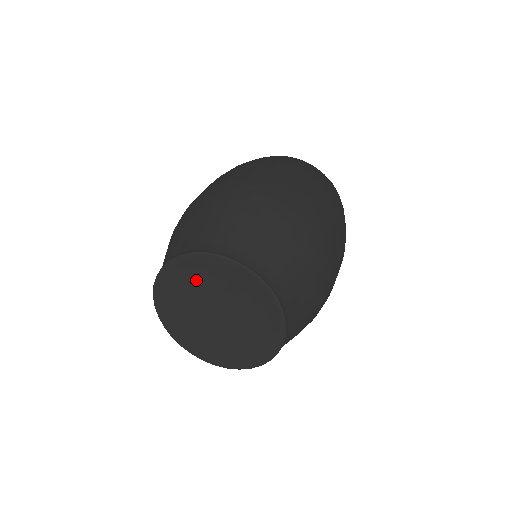
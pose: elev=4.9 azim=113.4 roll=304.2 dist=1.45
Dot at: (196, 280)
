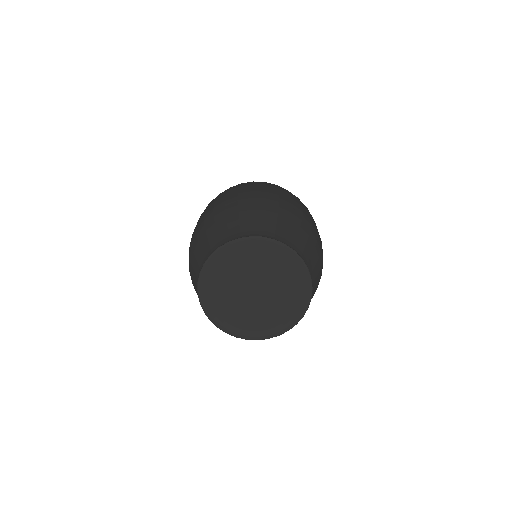
Dot at: (240, 262)
